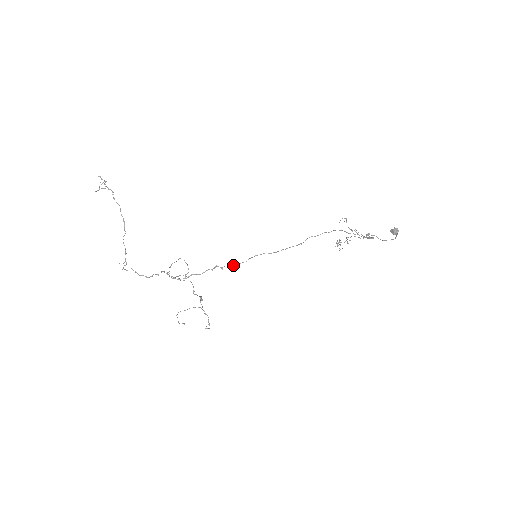
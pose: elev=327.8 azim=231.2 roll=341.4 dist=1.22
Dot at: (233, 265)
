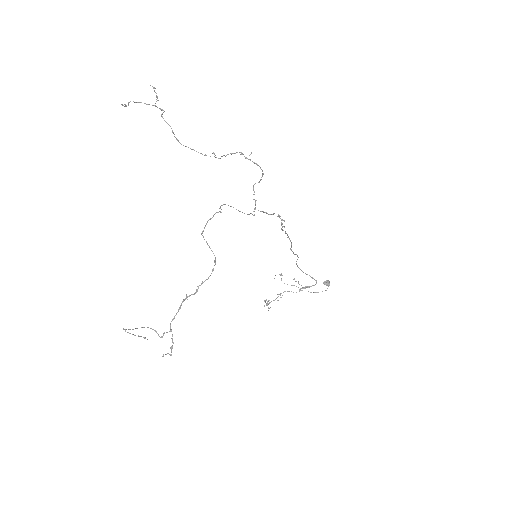
Dot at: (281, 228)
